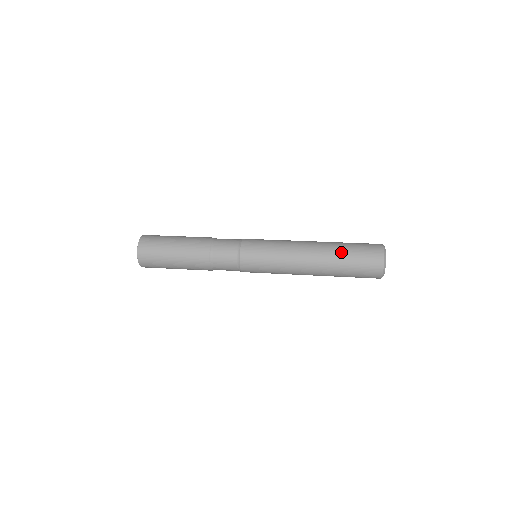
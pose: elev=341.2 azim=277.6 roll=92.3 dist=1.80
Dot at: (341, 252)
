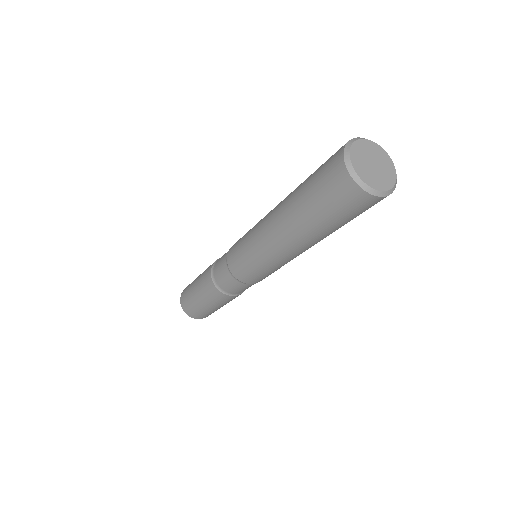
Dot at: (298, 197)
